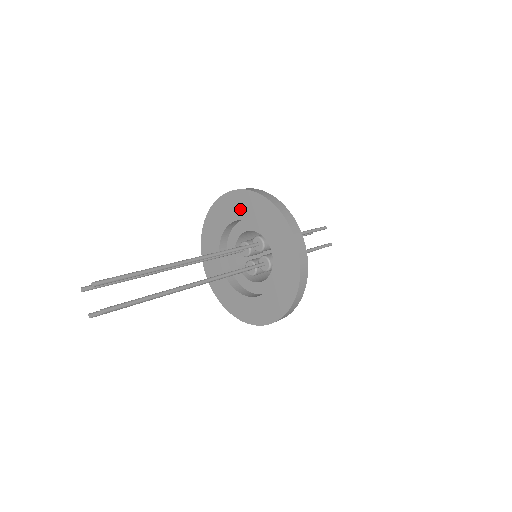
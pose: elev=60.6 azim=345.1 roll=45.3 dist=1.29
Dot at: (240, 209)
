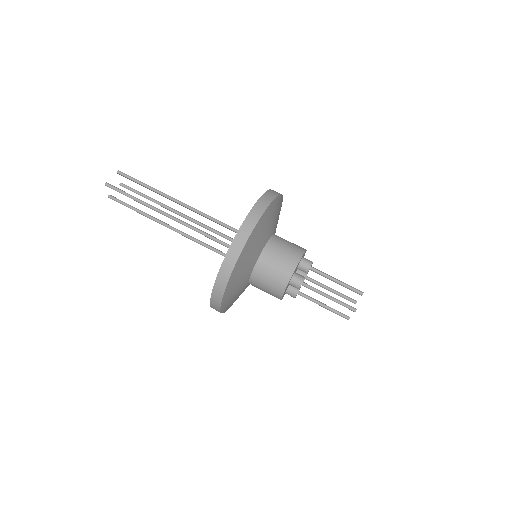
Dot at: occluded
